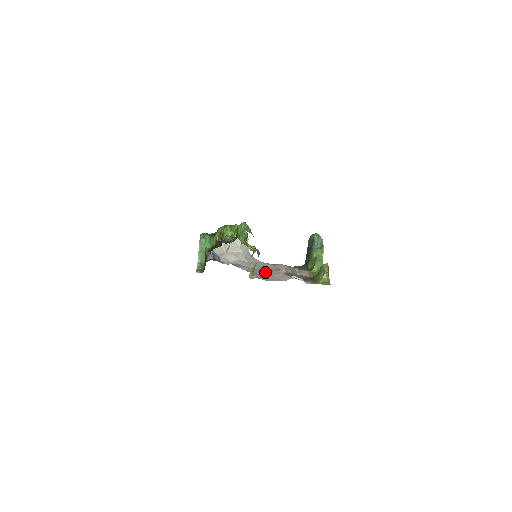
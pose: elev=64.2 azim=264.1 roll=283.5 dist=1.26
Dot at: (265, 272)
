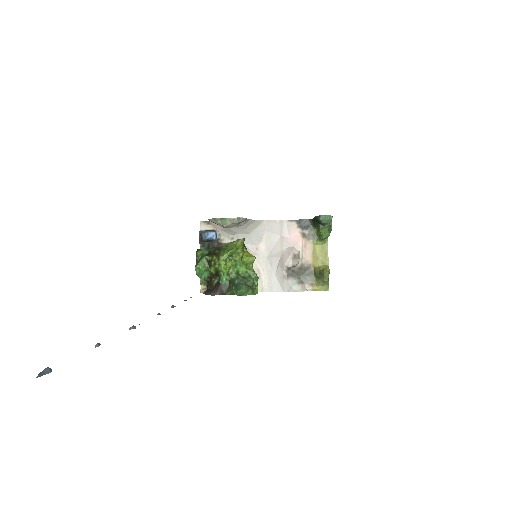
Dot at: (267, 259)
